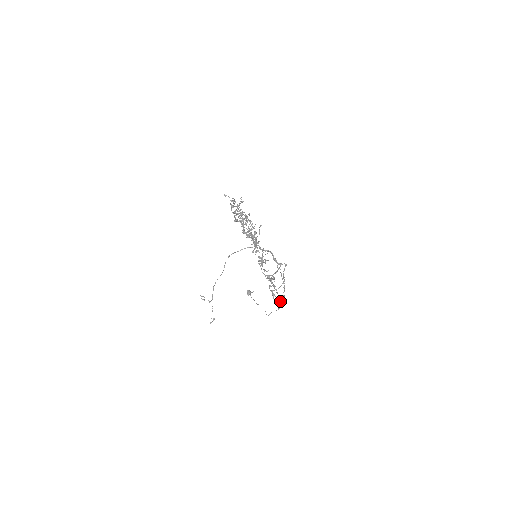
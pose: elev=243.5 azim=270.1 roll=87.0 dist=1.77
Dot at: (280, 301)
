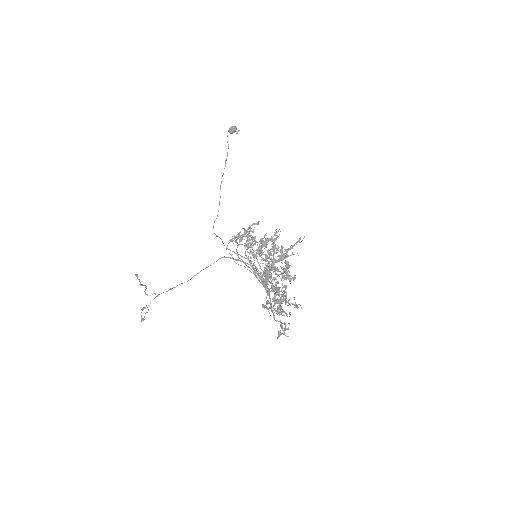
Dot at: occluded
